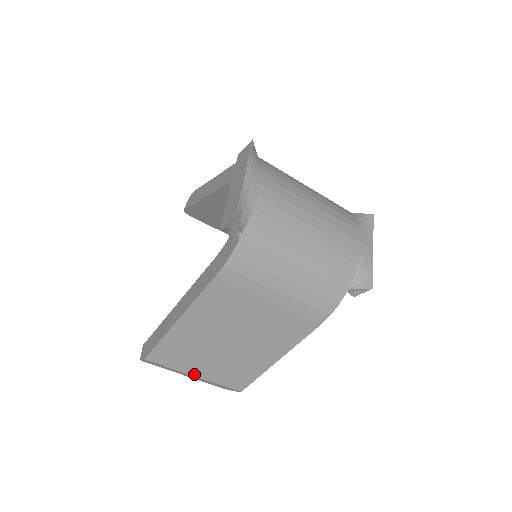
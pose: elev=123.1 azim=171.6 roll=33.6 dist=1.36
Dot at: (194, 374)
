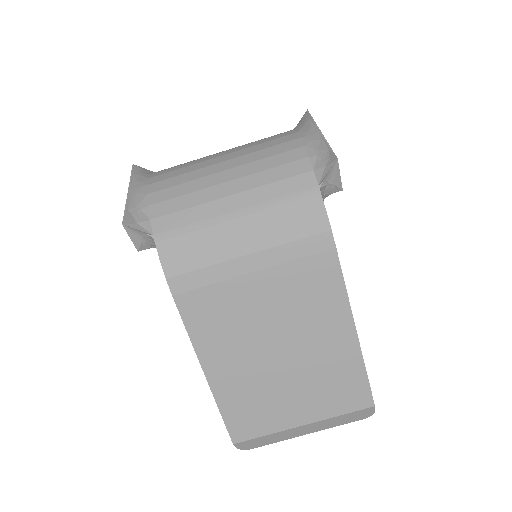
Dot at: (299, 423)
